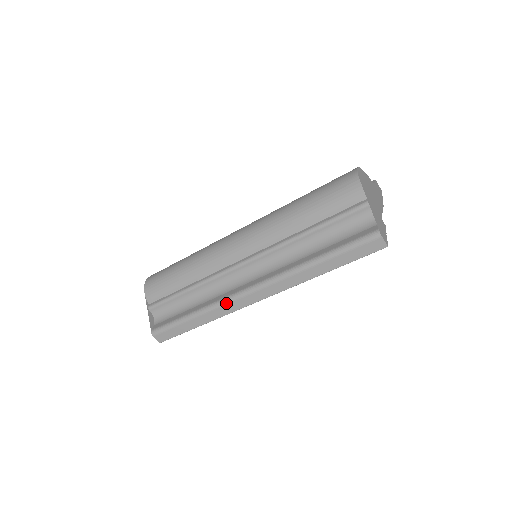
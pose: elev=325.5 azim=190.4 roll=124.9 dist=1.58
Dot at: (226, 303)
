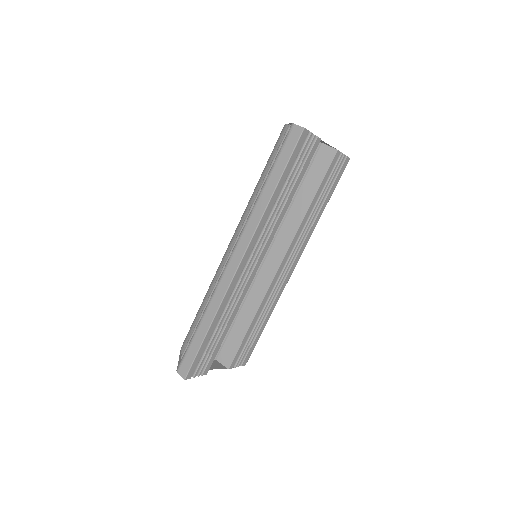
Dot at: (218, 283)
